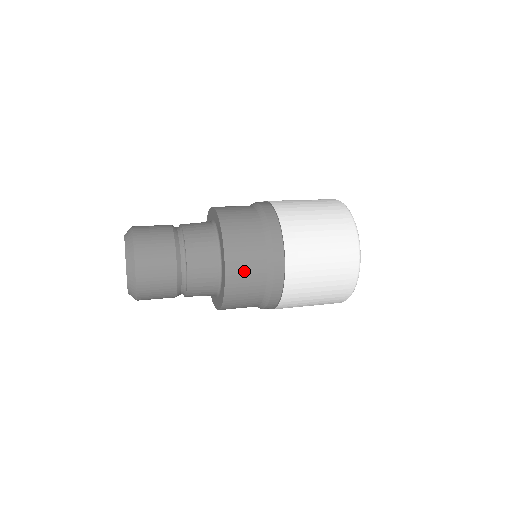
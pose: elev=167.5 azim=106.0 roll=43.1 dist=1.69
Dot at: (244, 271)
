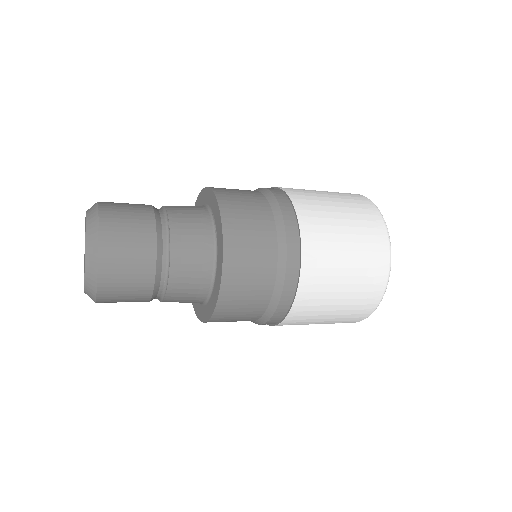
Dot at: (240, 305)
